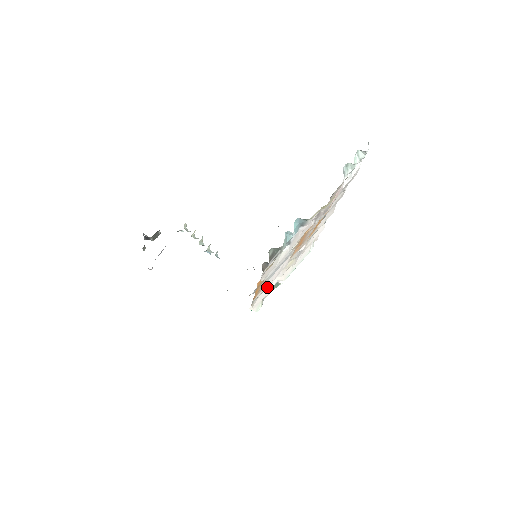
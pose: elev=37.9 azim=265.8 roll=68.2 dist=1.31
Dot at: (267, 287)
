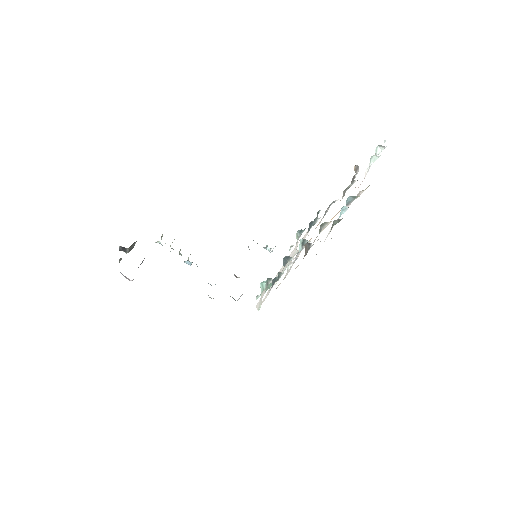
Dot at: (284, 278)
